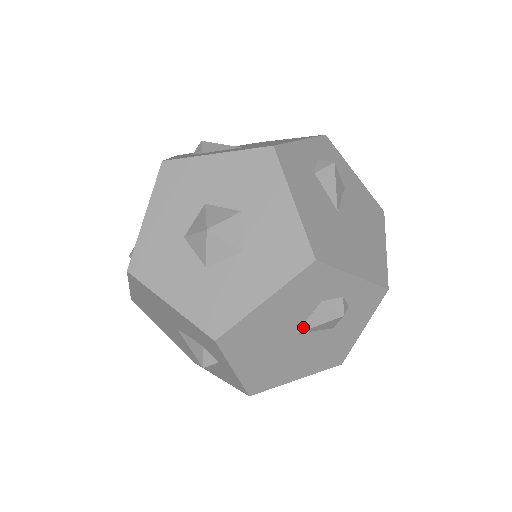
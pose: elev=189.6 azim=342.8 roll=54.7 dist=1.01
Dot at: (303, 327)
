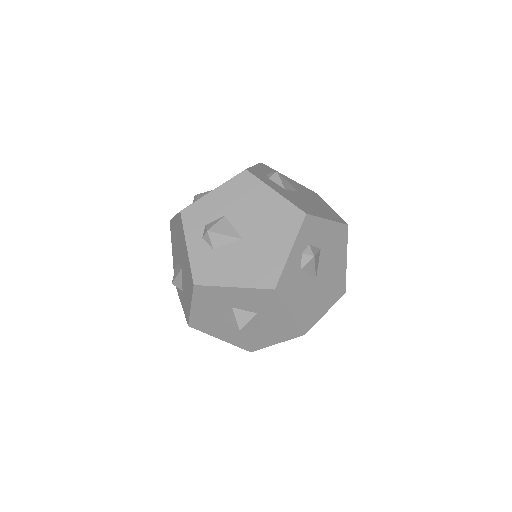
Dot at: occluded
